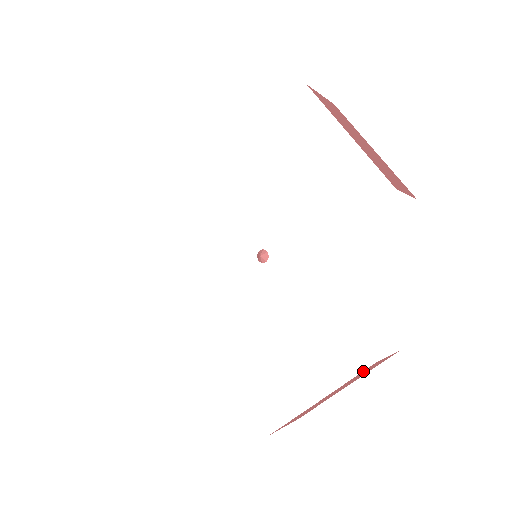
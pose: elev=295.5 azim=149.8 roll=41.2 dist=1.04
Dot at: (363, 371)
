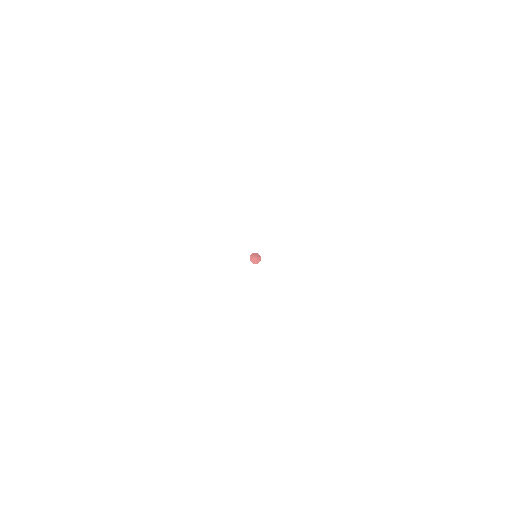
Dot at: occluded
